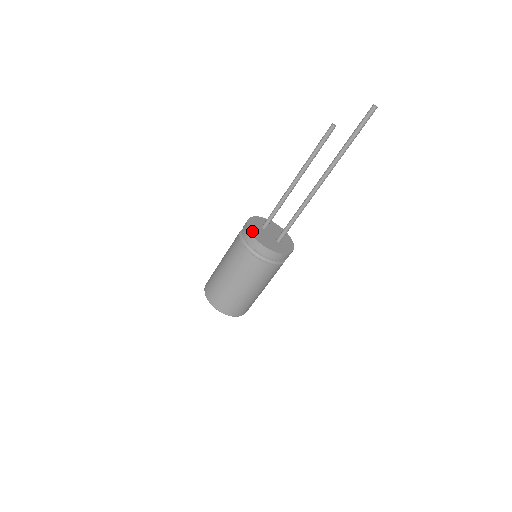
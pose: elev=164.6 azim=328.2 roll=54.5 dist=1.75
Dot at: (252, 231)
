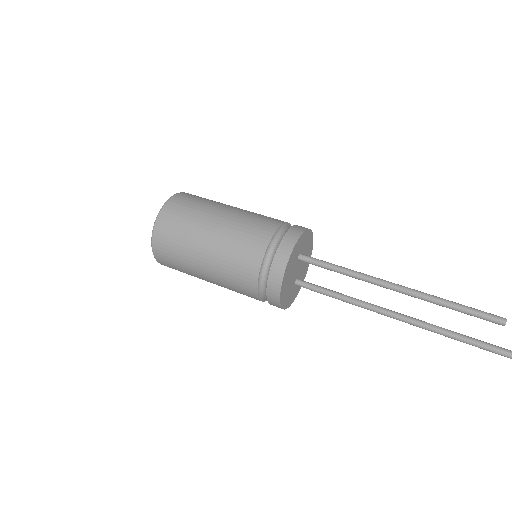
Dot at: (286, 273)
